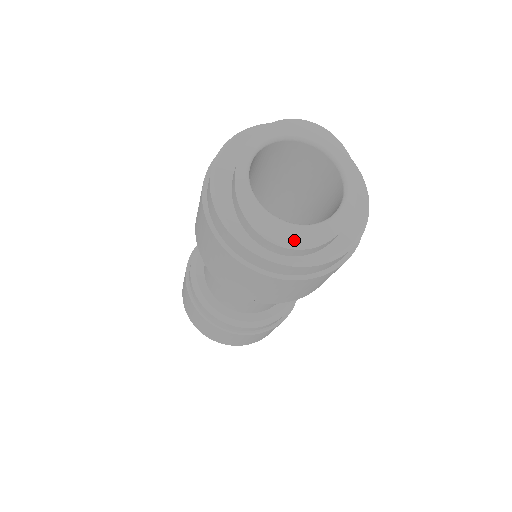
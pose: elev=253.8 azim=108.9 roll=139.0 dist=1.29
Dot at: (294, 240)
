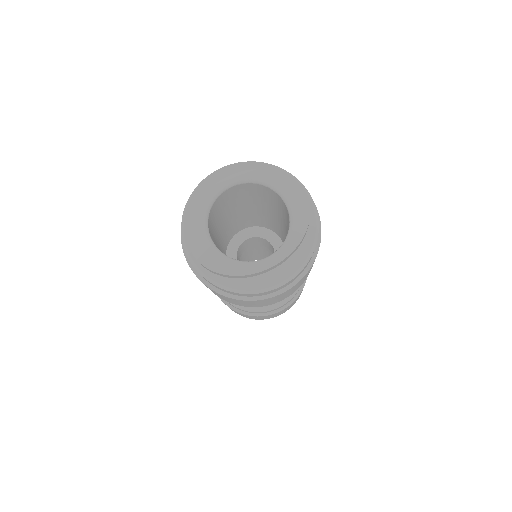
Dot at: (204, 255)
